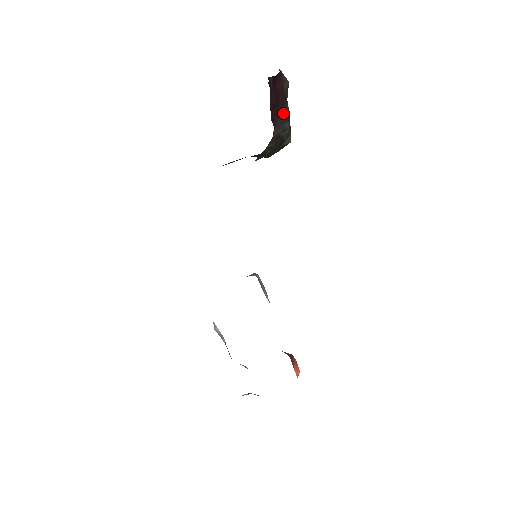
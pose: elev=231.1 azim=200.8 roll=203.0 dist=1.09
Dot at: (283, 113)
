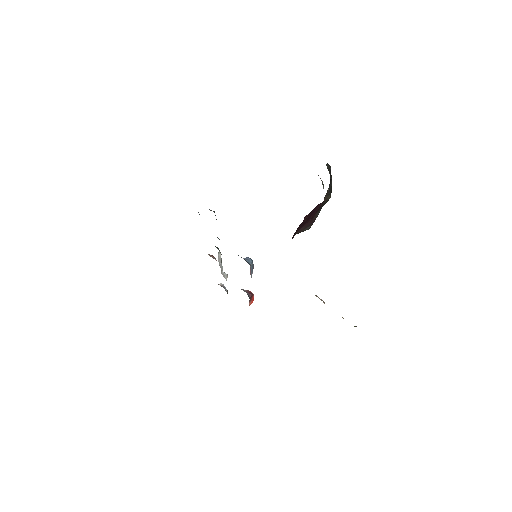
Dot at: (310, 222)
